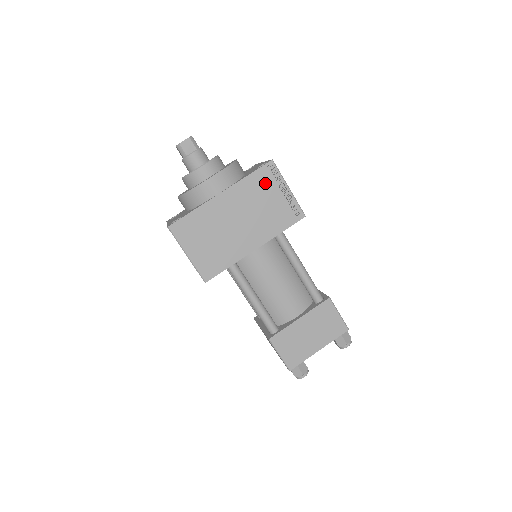
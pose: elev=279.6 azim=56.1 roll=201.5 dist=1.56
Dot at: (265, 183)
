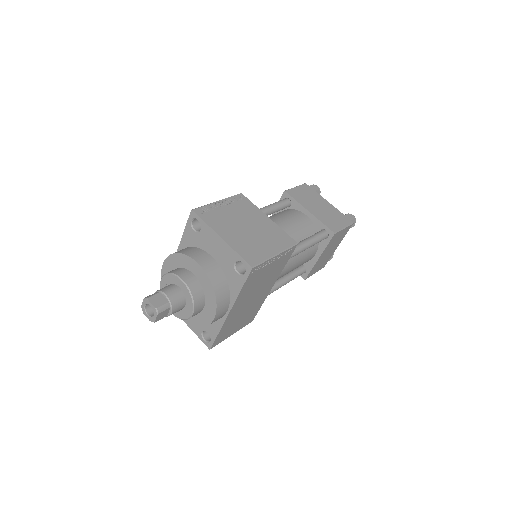
Dot at: (256, 276)
